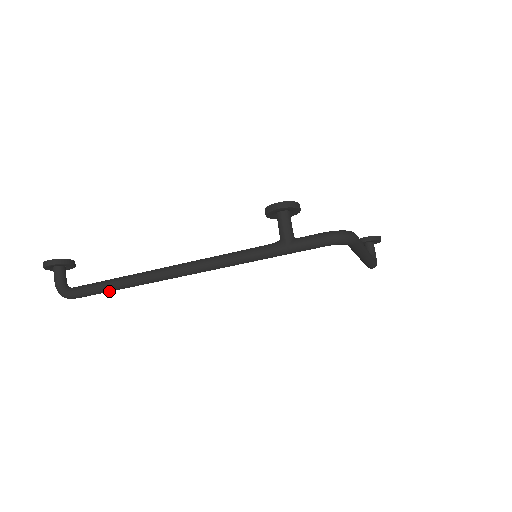
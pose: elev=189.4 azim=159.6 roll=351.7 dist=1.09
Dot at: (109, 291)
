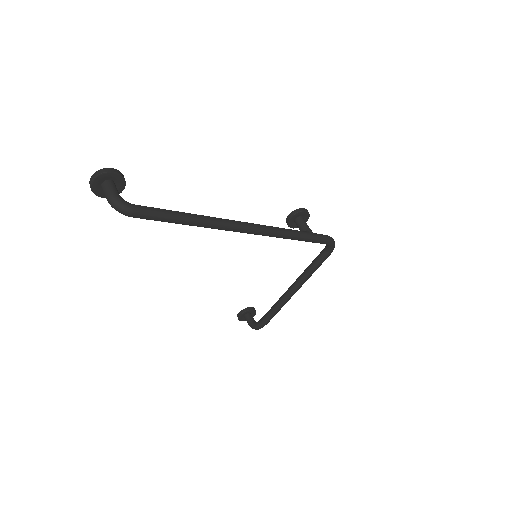
Dot at: (179, 221)
